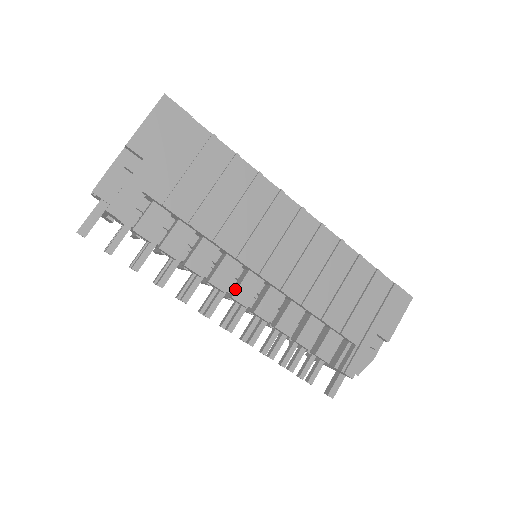
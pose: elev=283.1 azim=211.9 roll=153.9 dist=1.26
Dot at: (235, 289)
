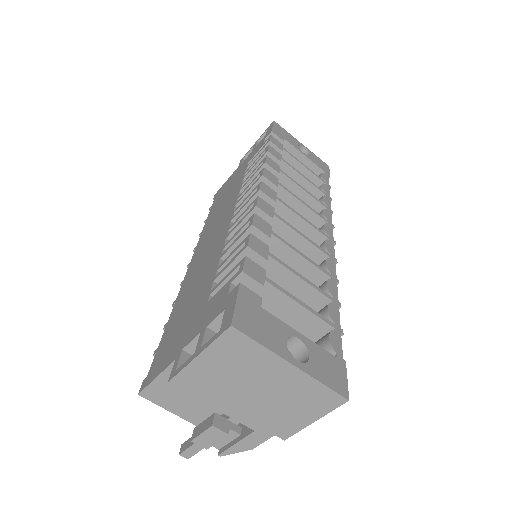
Dot at: occluded
